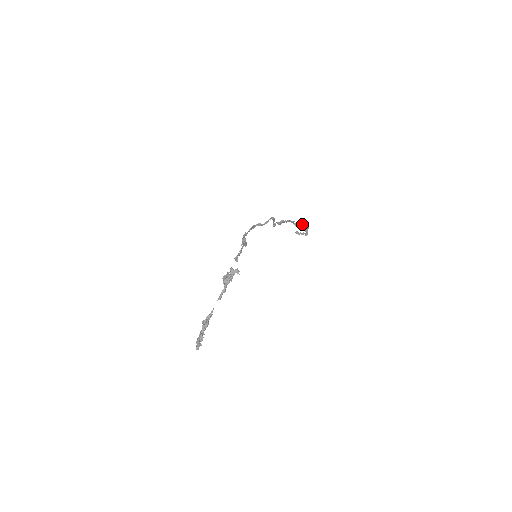
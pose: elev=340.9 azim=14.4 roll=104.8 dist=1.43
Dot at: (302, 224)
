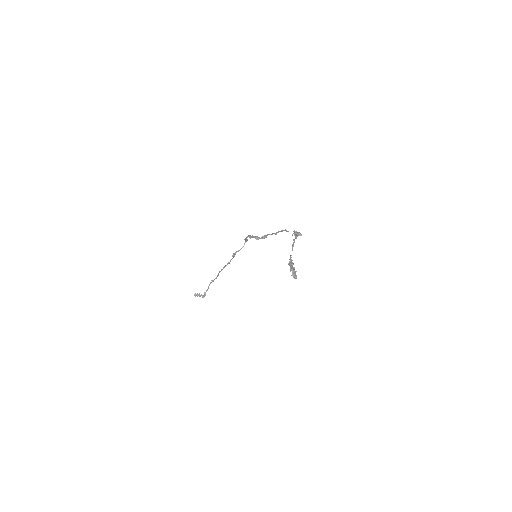
Dot at: (214, 279)
